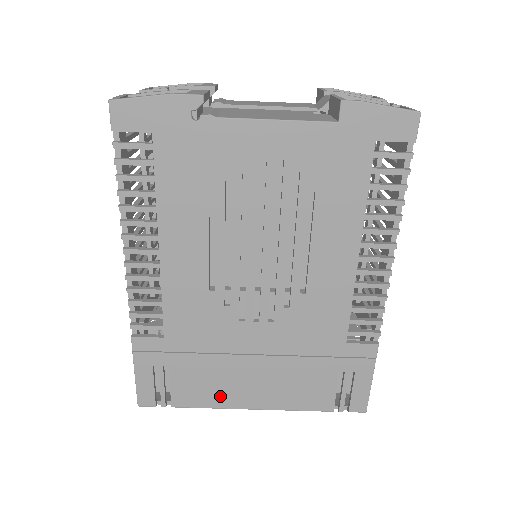
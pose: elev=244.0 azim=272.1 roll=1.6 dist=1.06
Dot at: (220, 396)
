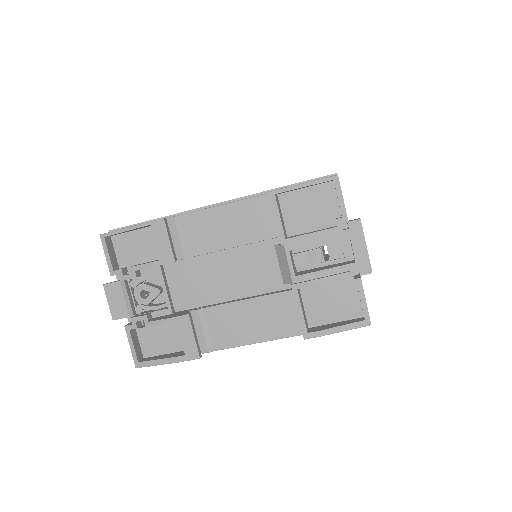
Dot at: occluded
